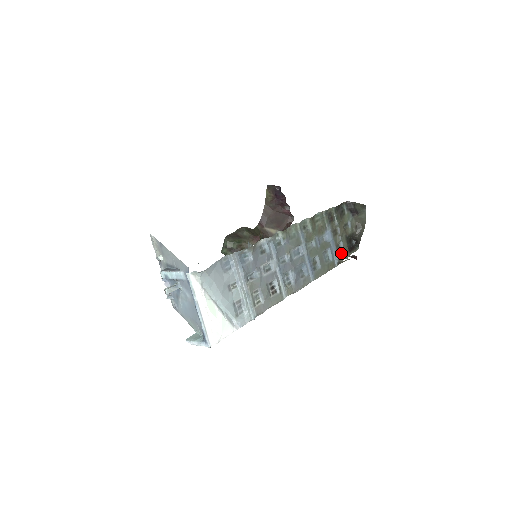
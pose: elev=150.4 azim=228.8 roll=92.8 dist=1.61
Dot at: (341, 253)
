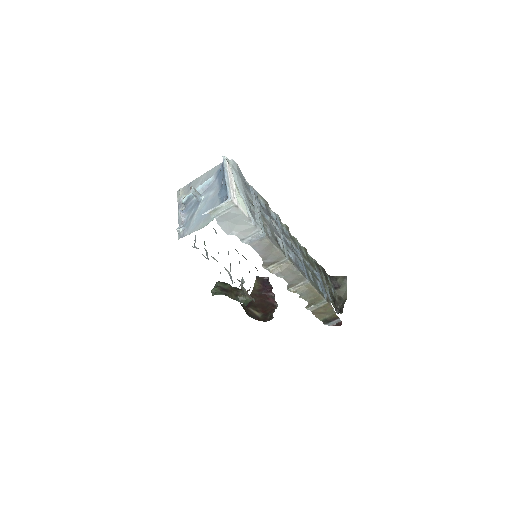
Dot at: occluded
